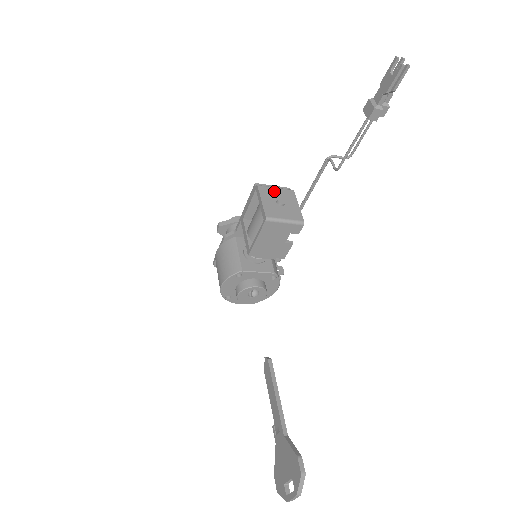
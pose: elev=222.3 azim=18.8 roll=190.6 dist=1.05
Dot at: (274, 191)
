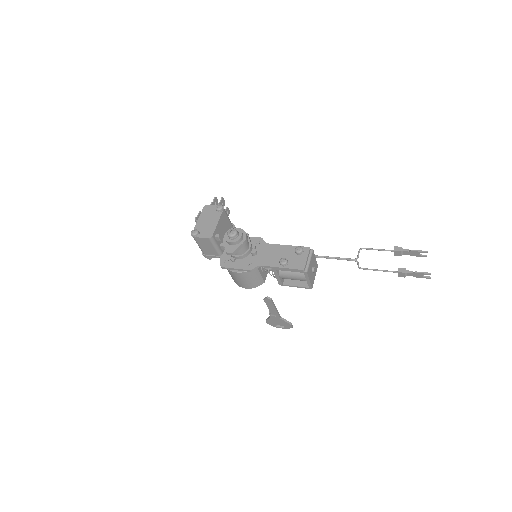
Dot at: (311, 265)
